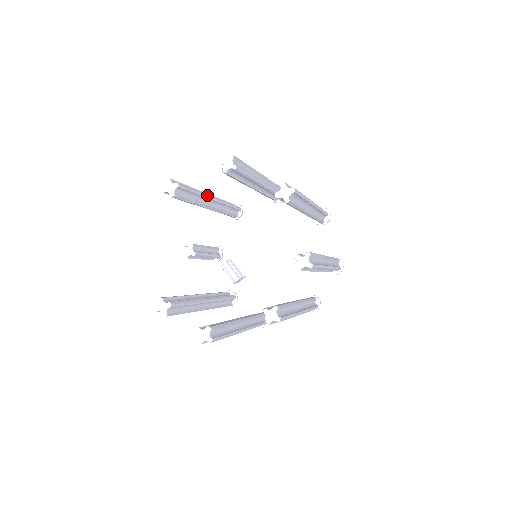
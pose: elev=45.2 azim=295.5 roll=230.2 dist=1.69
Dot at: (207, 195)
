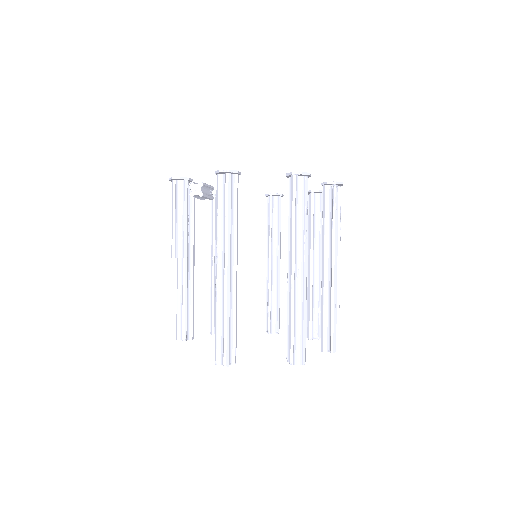
Dot at: occluded
